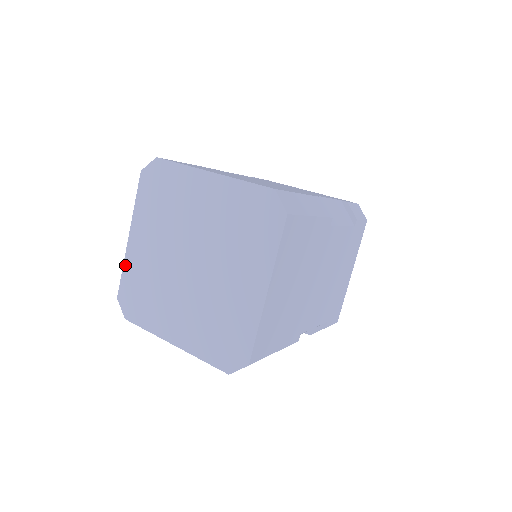
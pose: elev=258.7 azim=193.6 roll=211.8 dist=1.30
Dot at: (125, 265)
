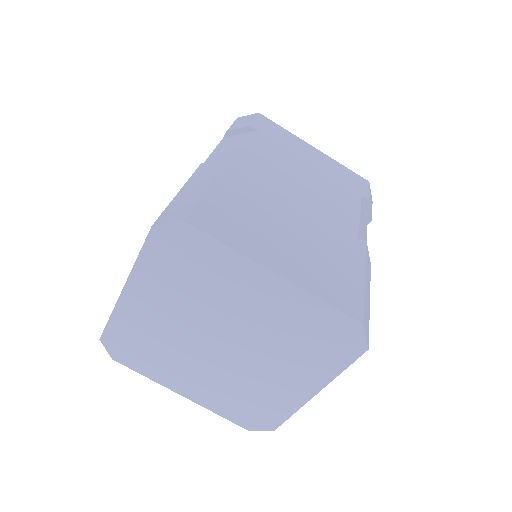
Dot at: (115, 315)
